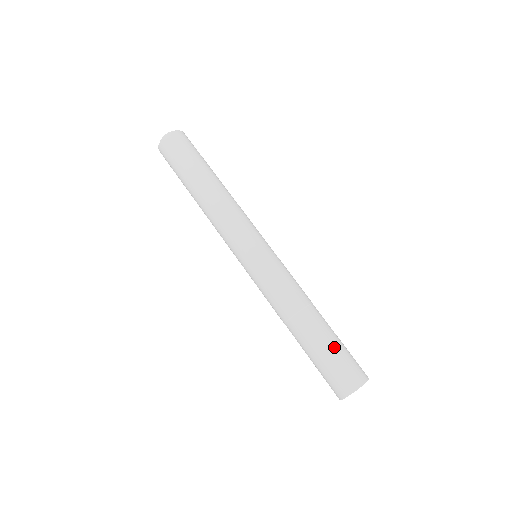
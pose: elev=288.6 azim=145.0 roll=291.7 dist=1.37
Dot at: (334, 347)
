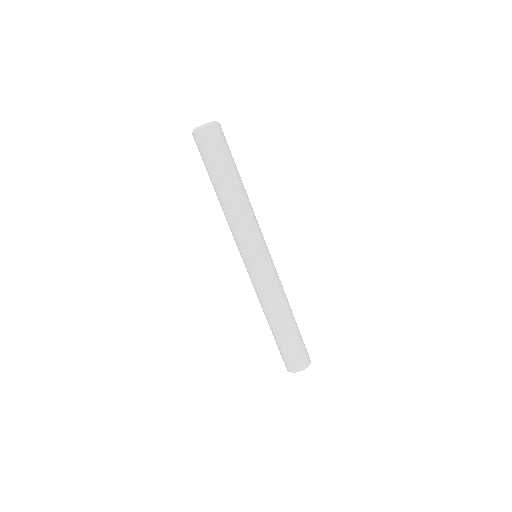
Dot at: (295, 341)
